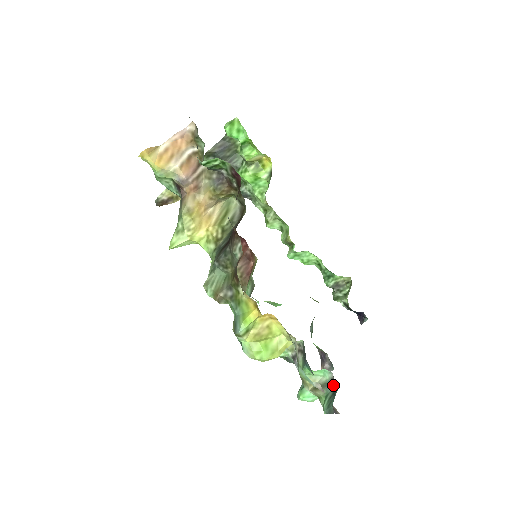
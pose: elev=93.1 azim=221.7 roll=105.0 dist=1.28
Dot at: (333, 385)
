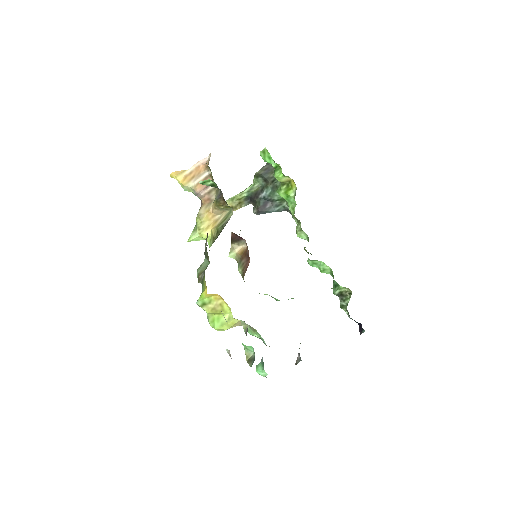
Dot at: (254, 360)
